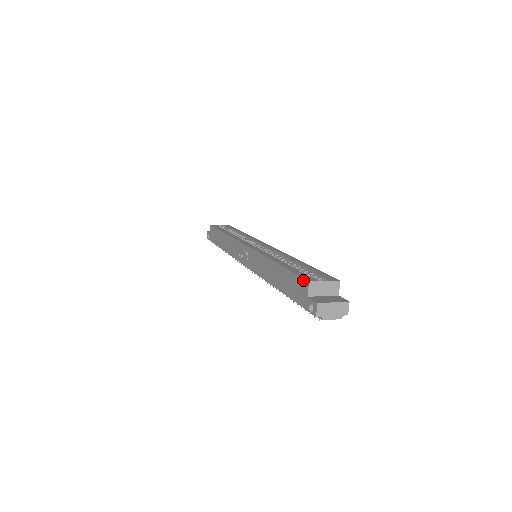
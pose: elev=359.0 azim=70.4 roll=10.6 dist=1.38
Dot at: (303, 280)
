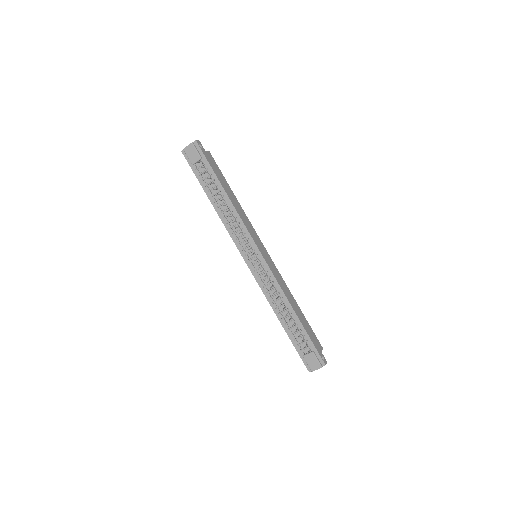
Dot at: occluded
